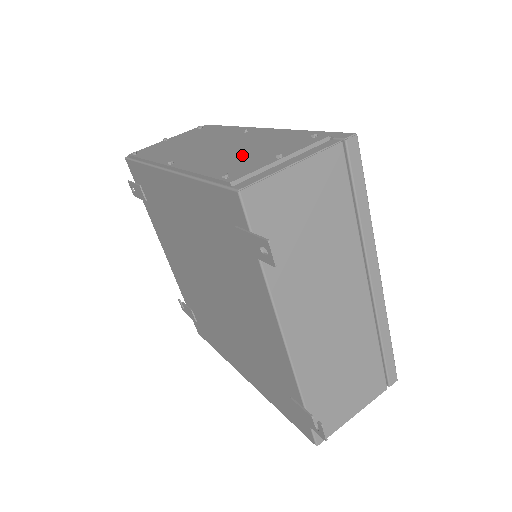
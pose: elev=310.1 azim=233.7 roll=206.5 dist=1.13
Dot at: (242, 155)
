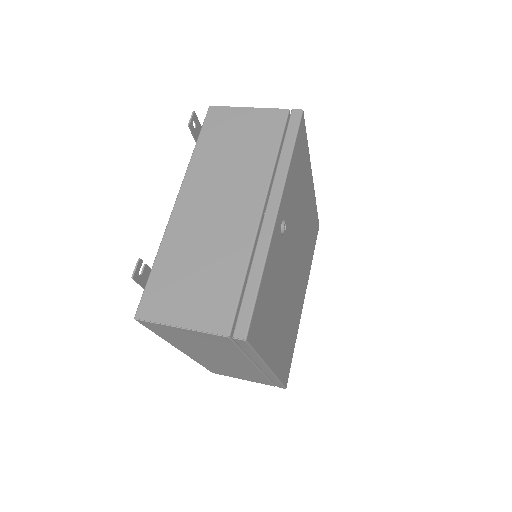
Dot at: occluded
